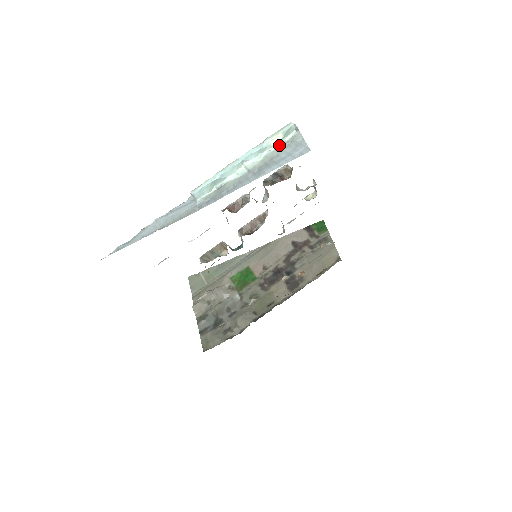
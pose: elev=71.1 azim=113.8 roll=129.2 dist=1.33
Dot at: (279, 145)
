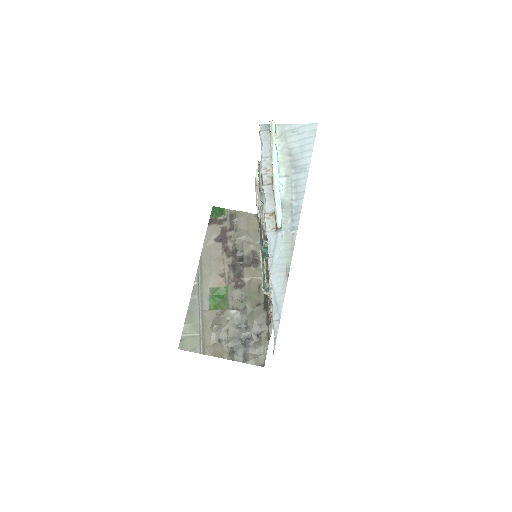
Dot at: (279, 143)
